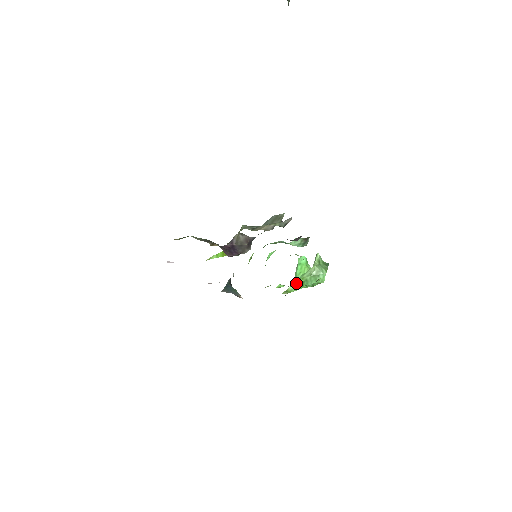
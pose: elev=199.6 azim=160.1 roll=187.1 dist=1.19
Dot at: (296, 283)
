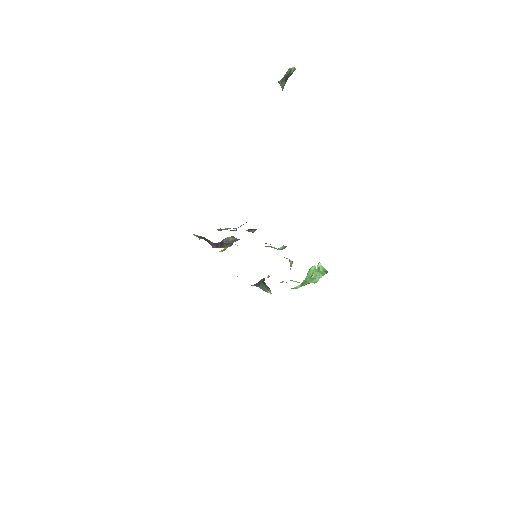
Dot at: (292, 280)
